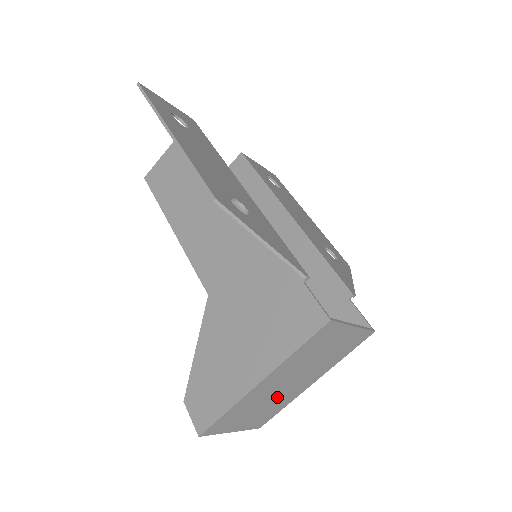
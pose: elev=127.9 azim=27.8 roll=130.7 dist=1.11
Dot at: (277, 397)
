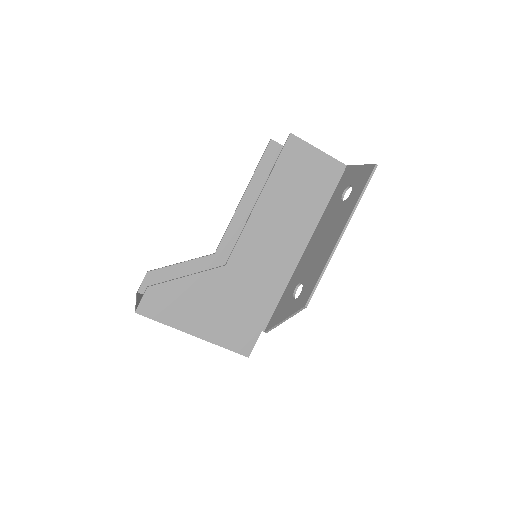
Dot at: occluded
